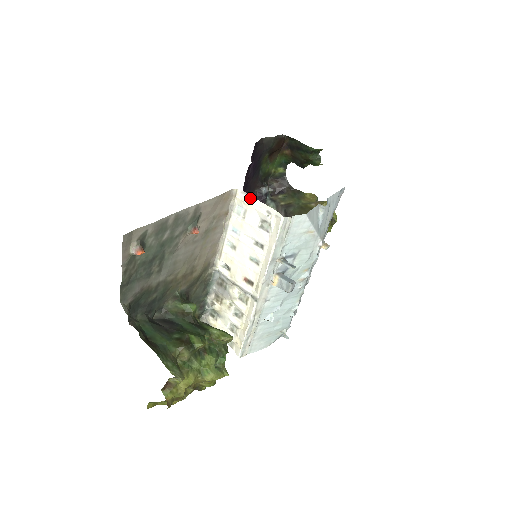
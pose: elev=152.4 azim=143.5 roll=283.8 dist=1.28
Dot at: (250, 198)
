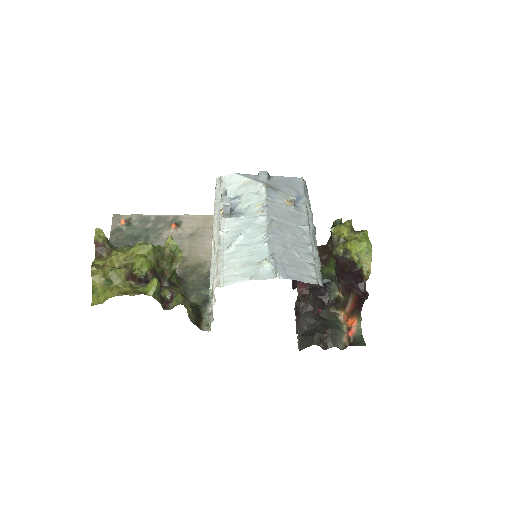
Dot at: occluded
